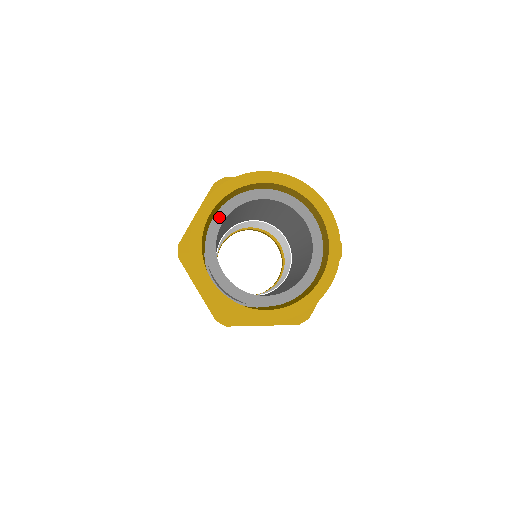
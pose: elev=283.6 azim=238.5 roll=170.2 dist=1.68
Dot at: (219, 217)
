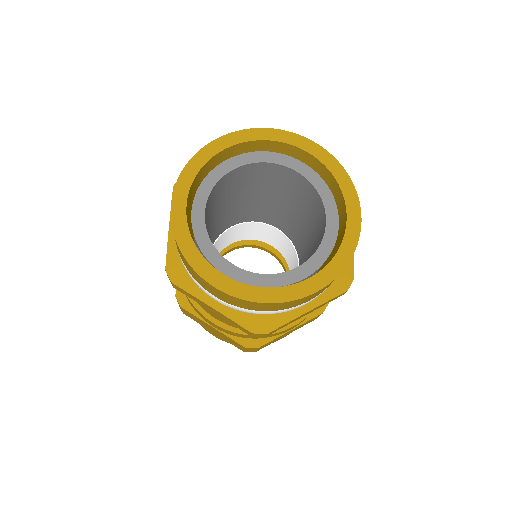
Dot at: (198, 208)
